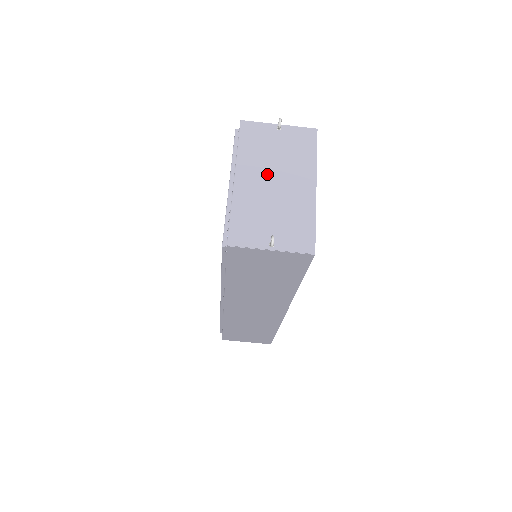
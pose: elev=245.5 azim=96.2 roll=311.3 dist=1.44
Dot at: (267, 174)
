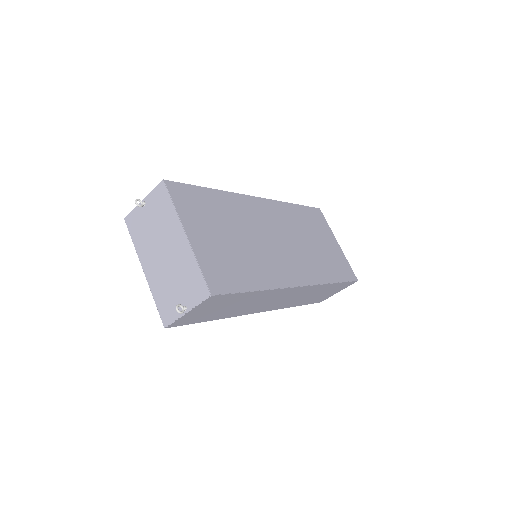
Dot at: (156, 251)
